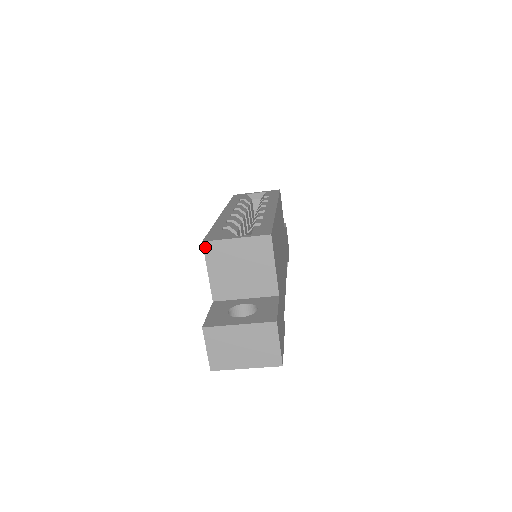
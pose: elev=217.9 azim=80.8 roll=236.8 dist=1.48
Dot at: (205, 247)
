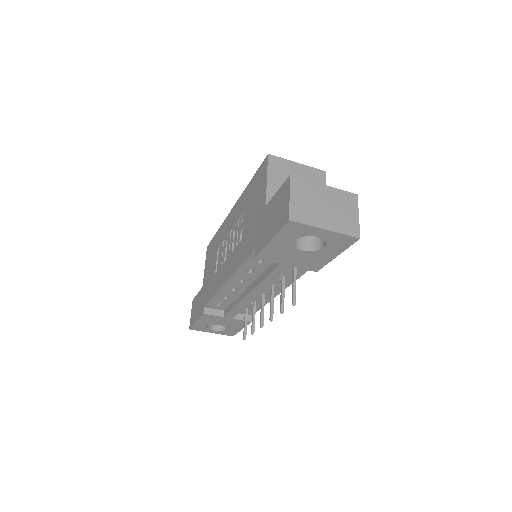
Dot at: (270, 159)
